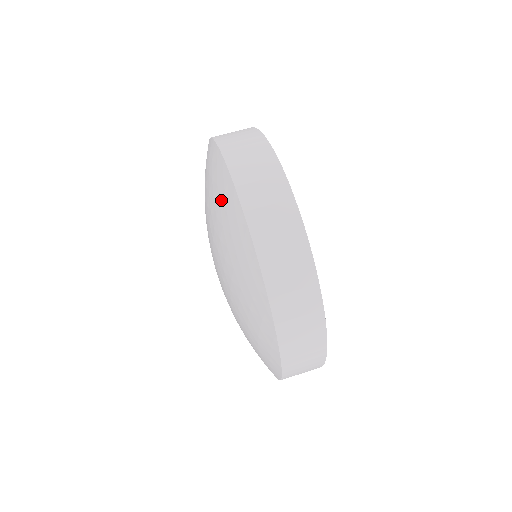
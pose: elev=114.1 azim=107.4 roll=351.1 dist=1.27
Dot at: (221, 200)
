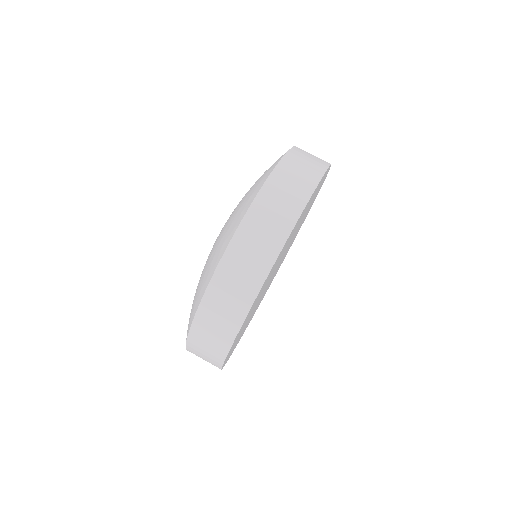
Dot at: (220, 242)
